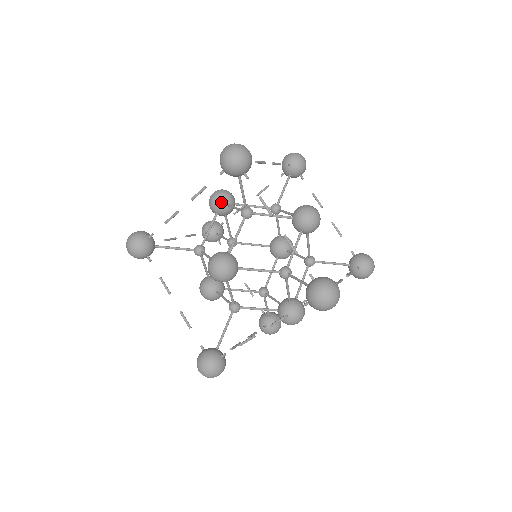
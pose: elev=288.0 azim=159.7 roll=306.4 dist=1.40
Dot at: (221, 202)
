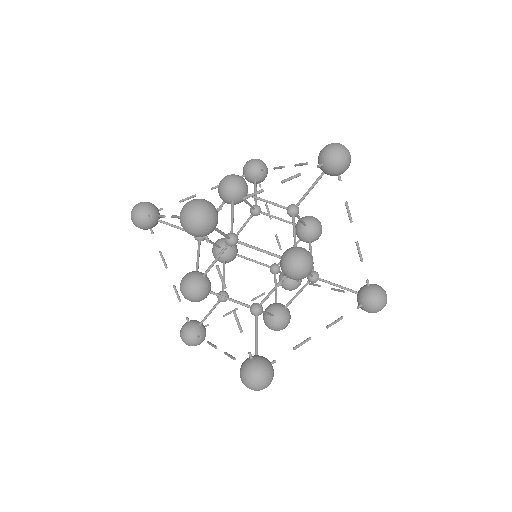
Dot at: (226, 197)
